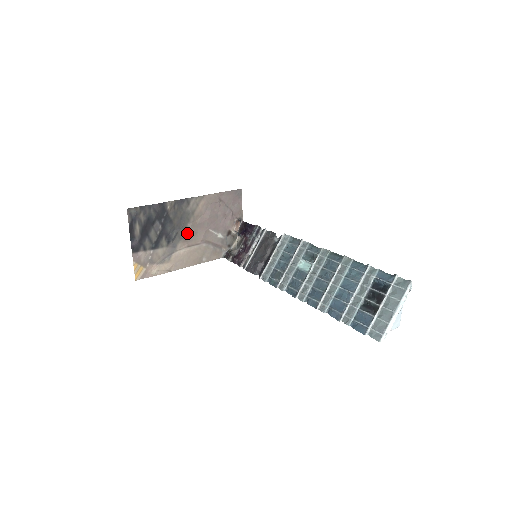
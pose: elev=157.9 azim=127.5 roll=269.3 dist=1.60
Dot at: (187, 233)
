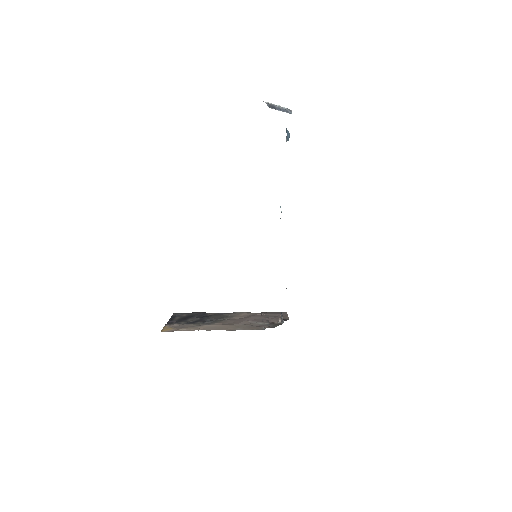
Dot at: (224, 322)
